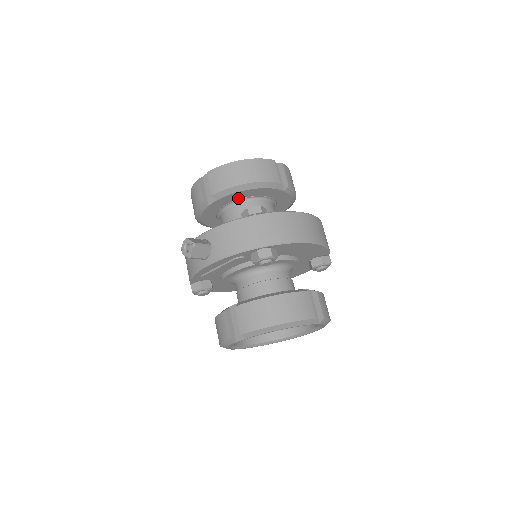
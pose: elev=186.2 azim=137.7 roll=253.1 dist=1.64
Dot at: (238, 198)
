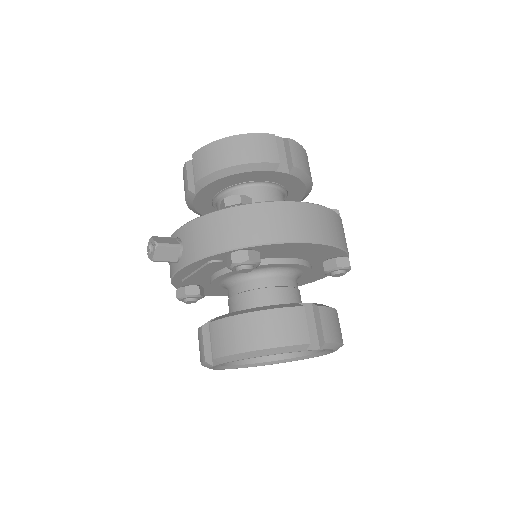
Dot at: (229, 184)
